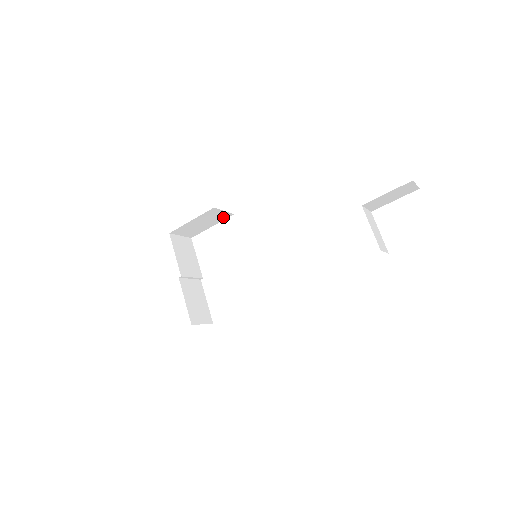
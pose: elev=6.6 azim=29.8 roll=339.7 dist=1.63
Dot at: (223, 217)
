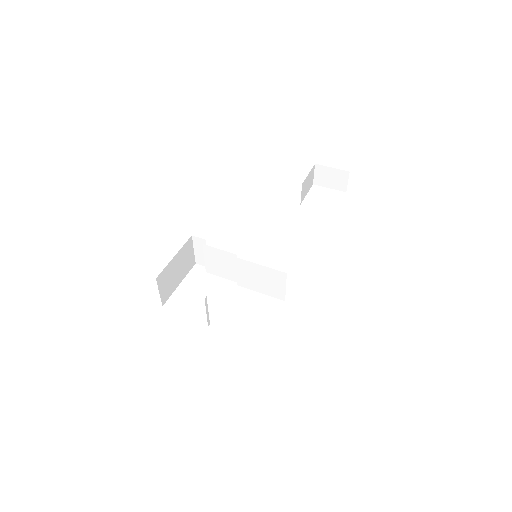
Dot at: (189, 265)
